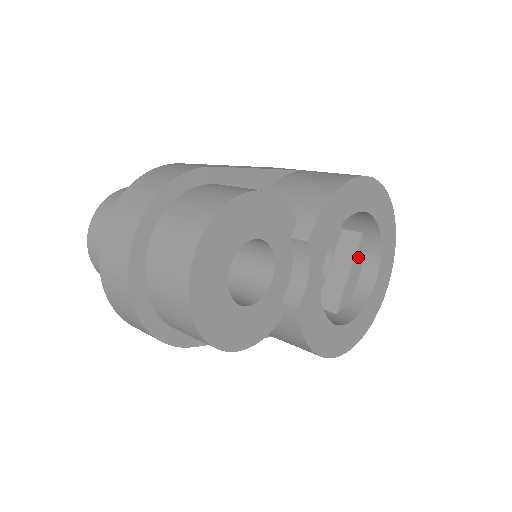
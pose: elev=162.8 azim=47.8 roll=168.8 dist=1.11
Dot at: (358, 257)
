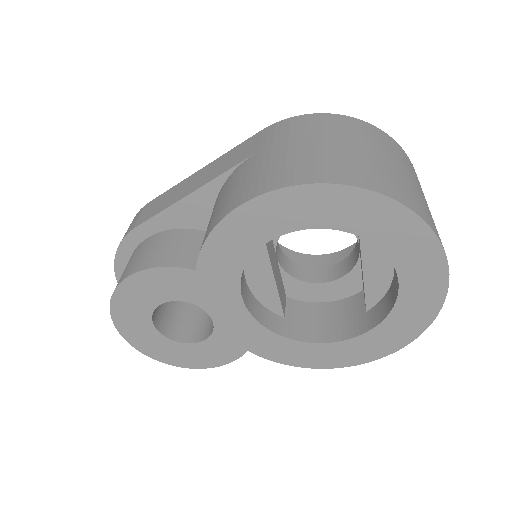
Dot at: (370, 247)
